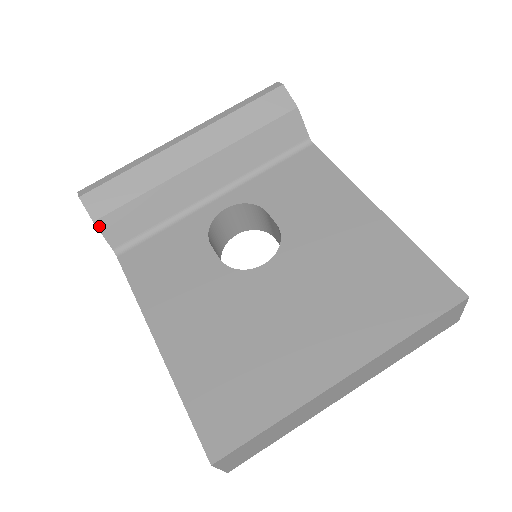
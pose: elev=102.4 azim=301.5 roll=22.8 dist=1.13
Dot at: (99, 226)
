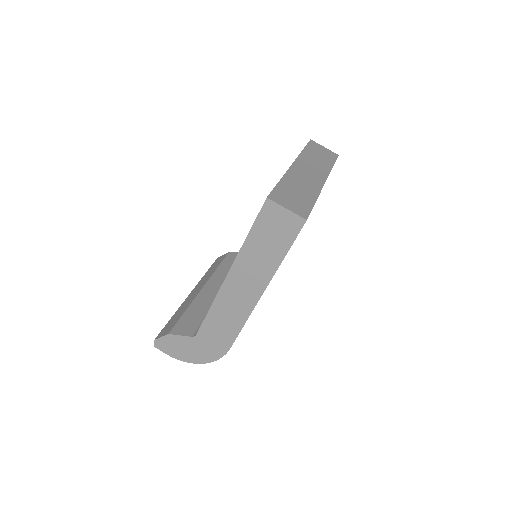
Dot at: (173, 333)
